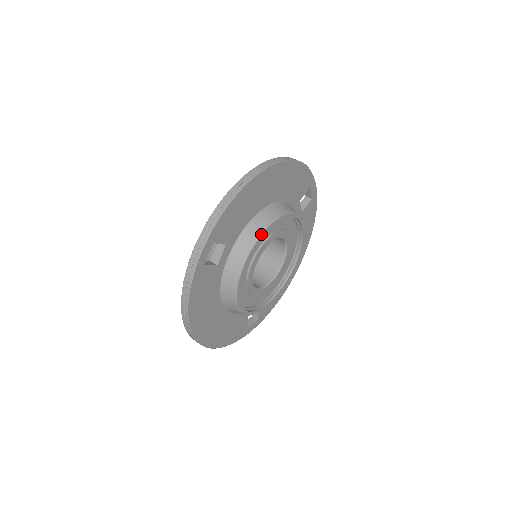
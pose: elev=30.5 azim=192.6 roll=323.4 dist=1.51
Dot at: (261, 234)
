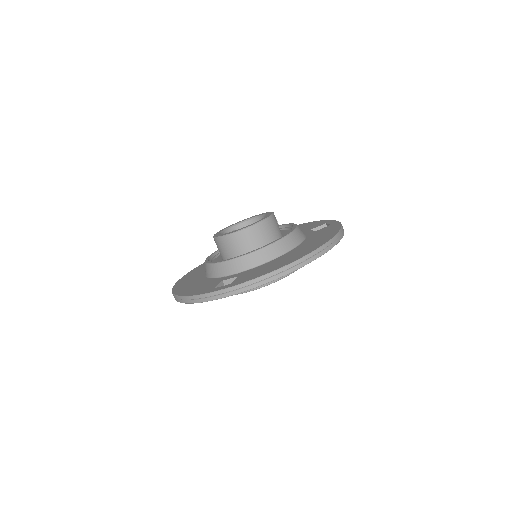
Dot at: (271, 283)
